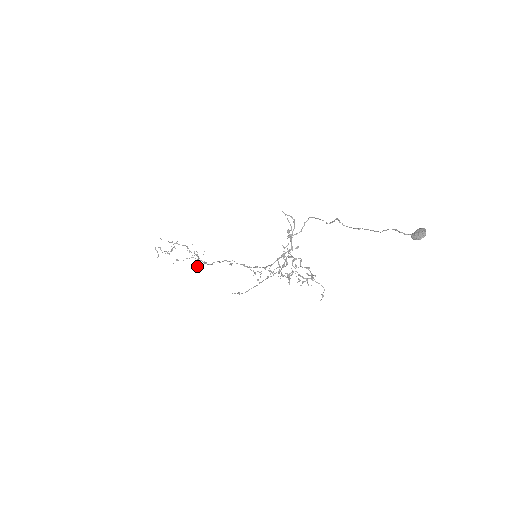
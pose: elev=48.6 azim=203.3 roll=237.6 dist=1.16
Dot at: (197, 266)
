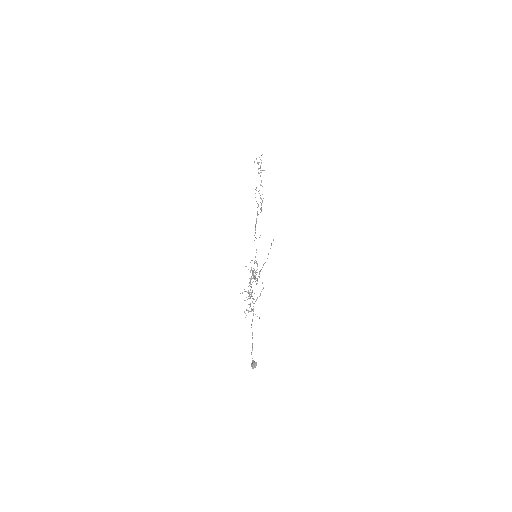
Dot at: occluded
